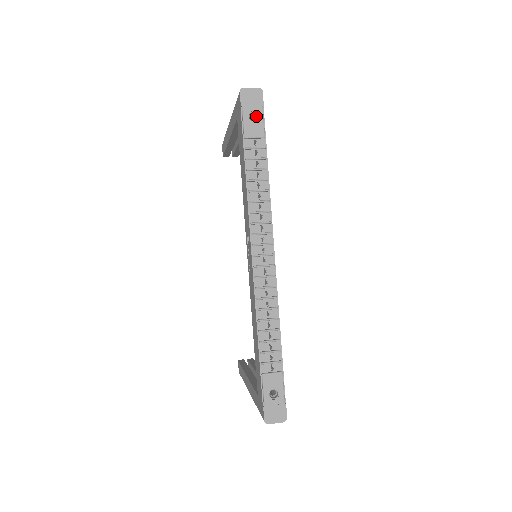
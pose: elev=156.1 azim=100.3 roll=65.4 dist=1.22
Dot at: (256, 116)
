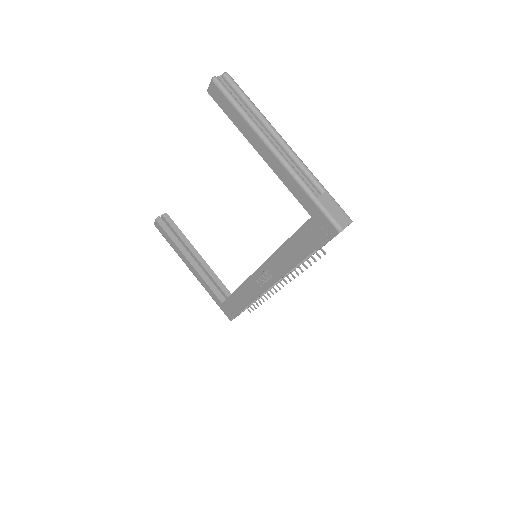
Dot at: occluded
